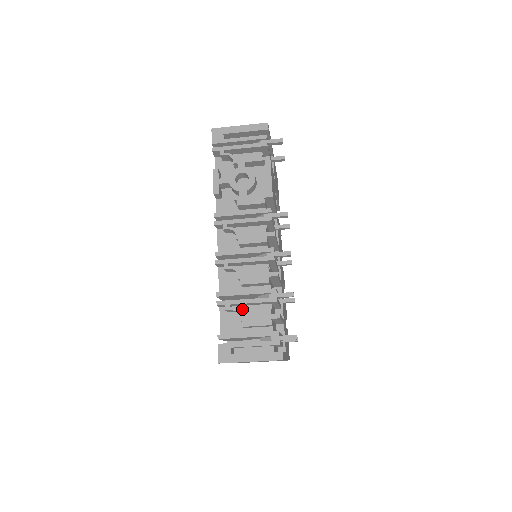
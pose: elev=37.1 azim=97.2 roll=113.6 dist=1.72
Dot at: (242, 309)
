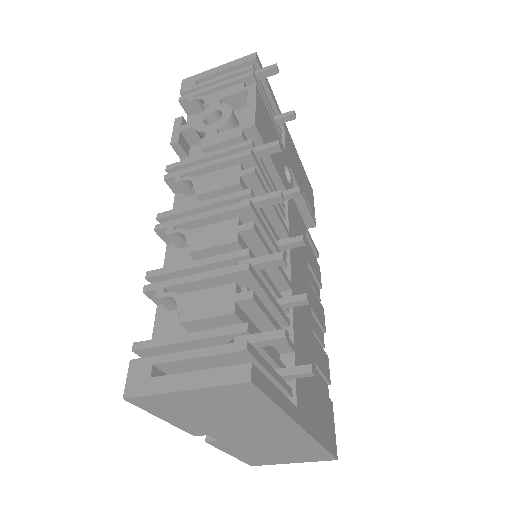
Dot at: occluded
